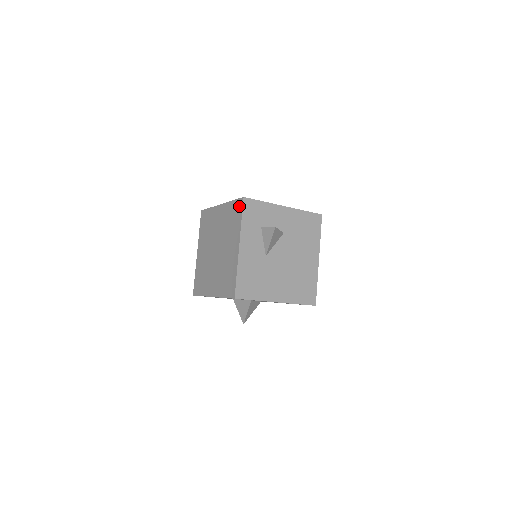
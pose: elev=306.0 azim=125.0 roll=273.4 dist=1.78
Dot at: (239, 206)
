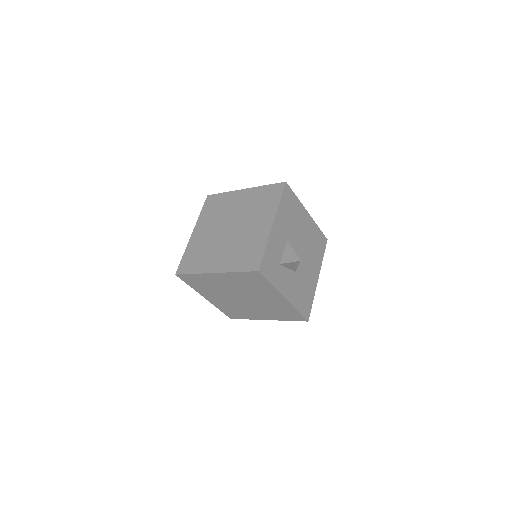
Dot at: (257, 277)
